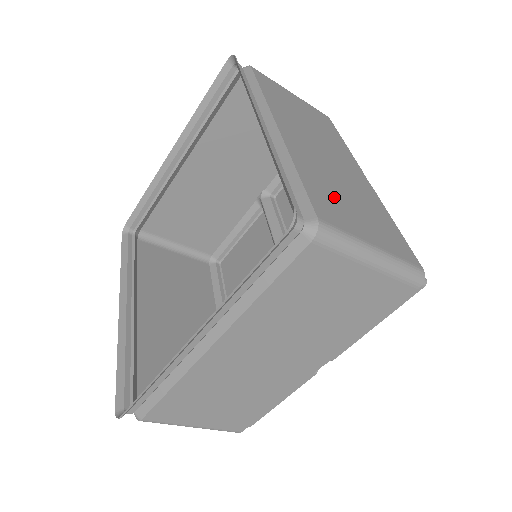
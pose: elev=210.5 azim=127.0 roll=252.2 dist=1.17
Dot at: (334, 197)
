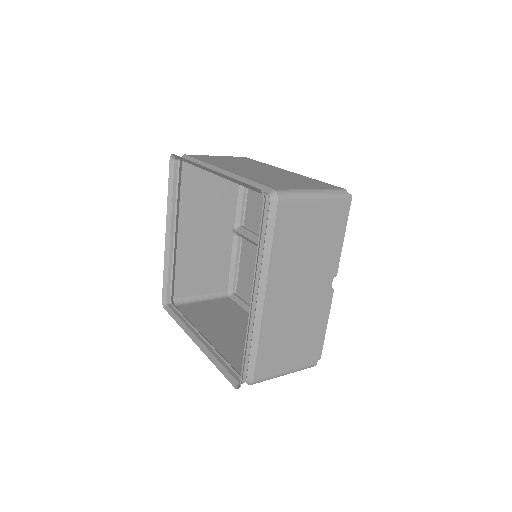
Dot at: (275, 181)
